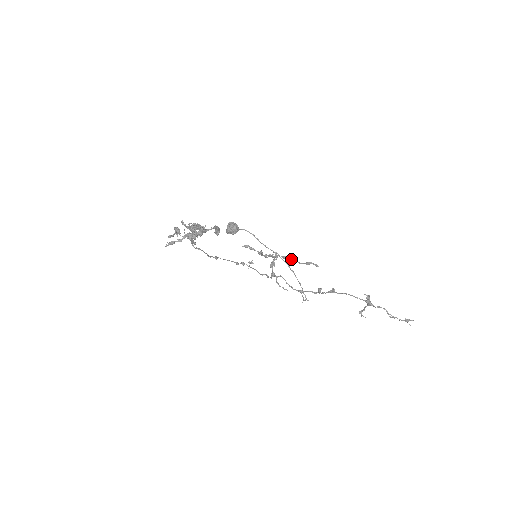
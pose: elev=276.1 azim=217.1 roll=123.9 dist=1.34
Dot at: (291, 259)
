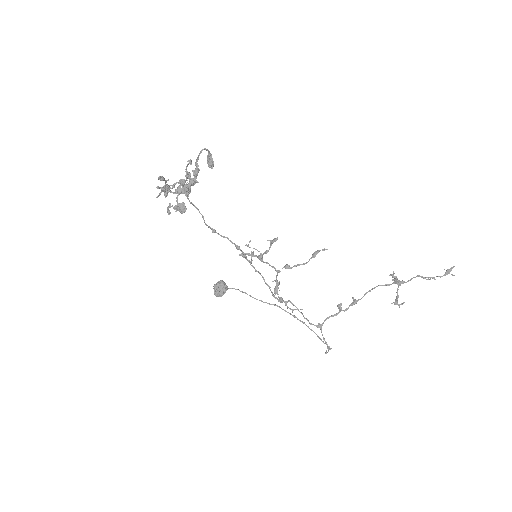
Dot at: (295, 265)
